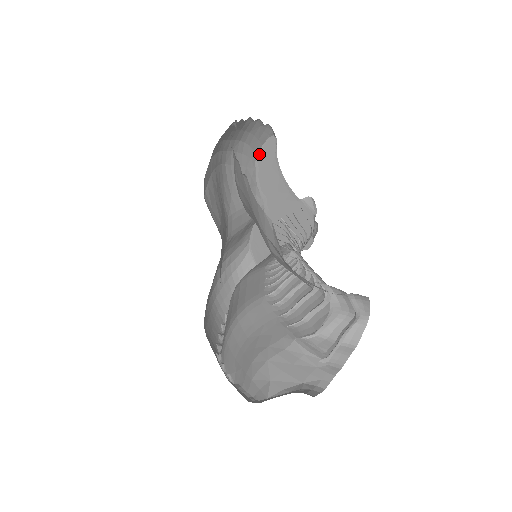
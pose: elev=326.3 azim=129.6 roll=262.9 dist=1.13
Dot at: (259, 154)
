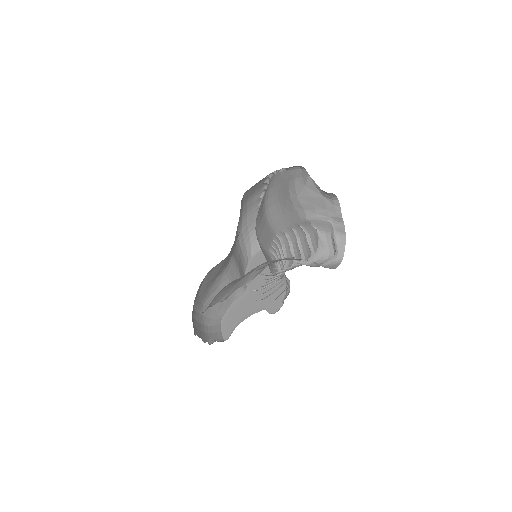
Dot at: (253, 257)
